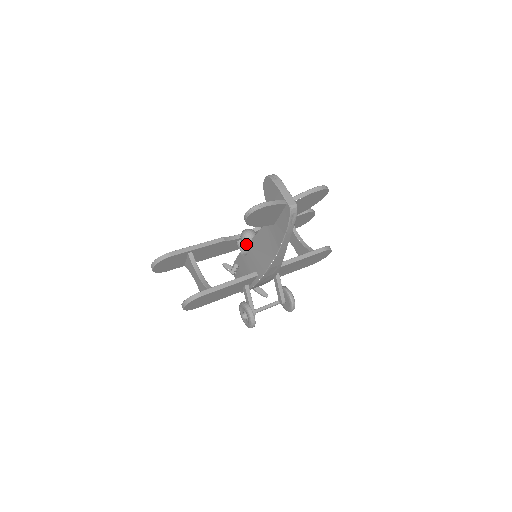
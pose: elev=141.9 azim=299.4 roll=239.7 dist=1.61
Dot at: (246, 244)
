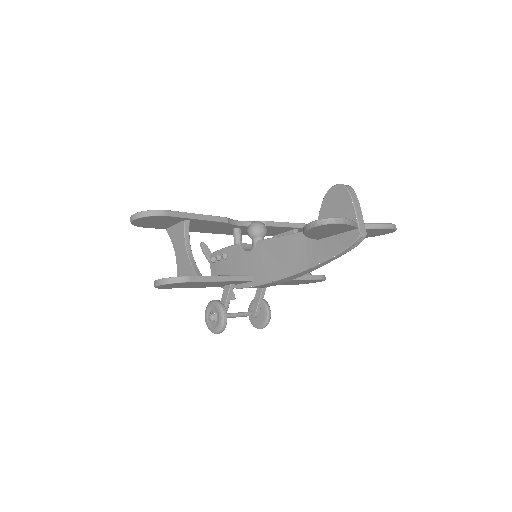
Dot at: (251, 238)
